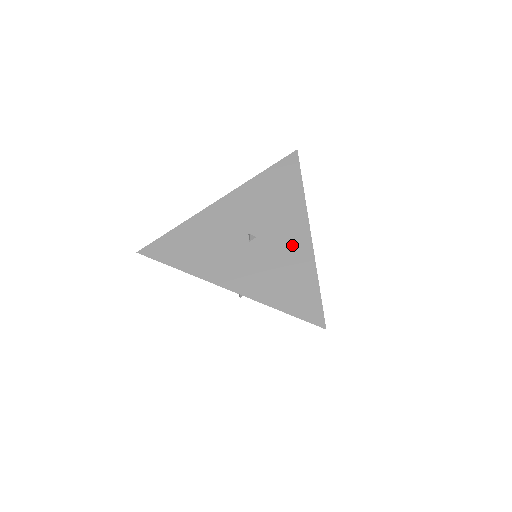
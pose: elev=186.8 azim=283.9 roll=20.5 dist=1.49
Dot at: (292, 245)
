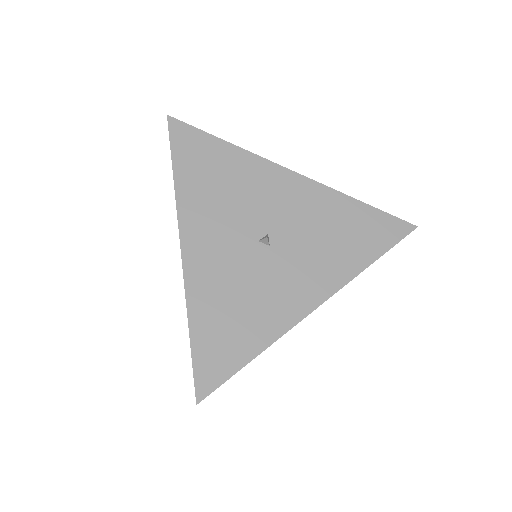
Dot at: (303, 202)
